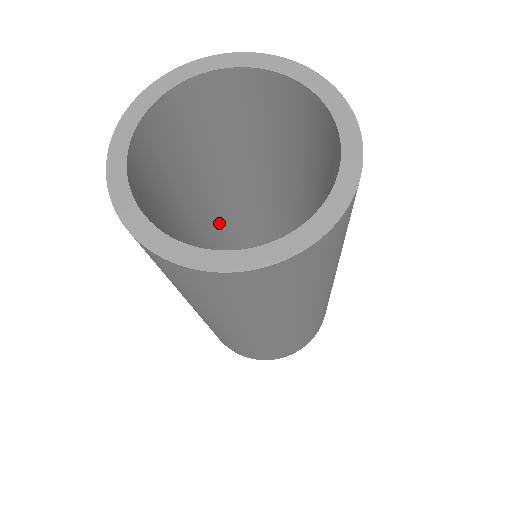
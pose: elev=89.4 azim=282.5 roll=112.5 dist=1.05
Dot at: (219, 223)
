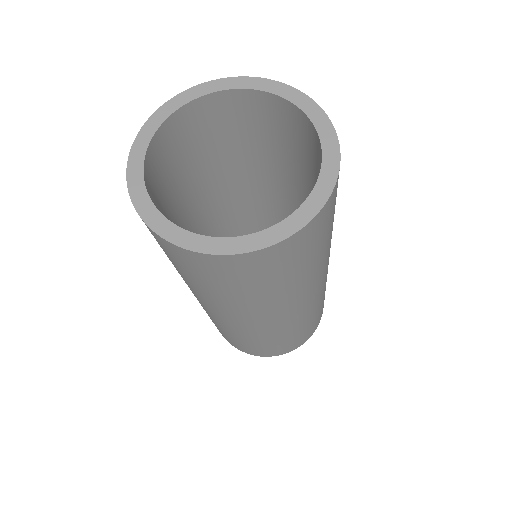
Dot at: (243, 218)
